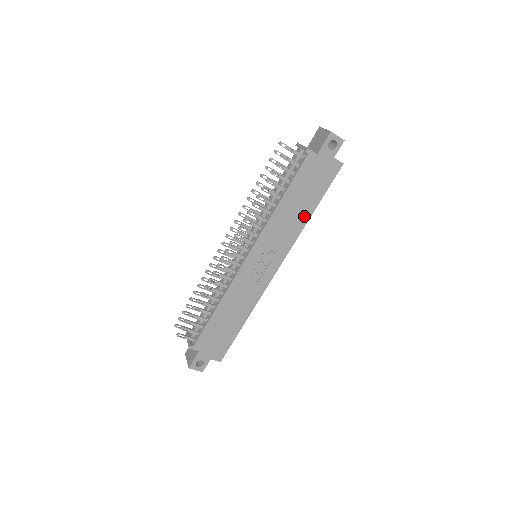
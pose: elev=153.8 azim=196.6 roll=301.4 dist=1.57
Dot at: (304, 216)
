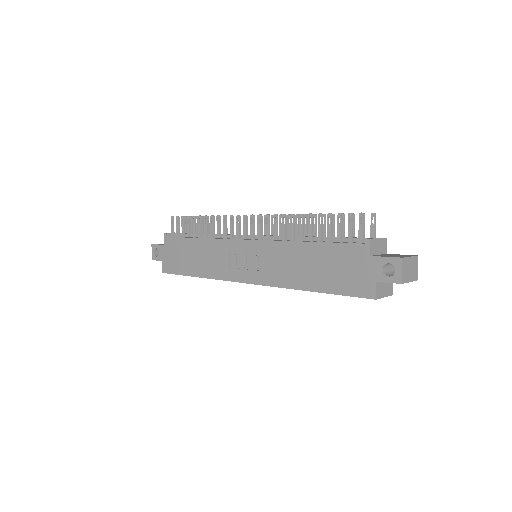
Dot at: (303, 282)
